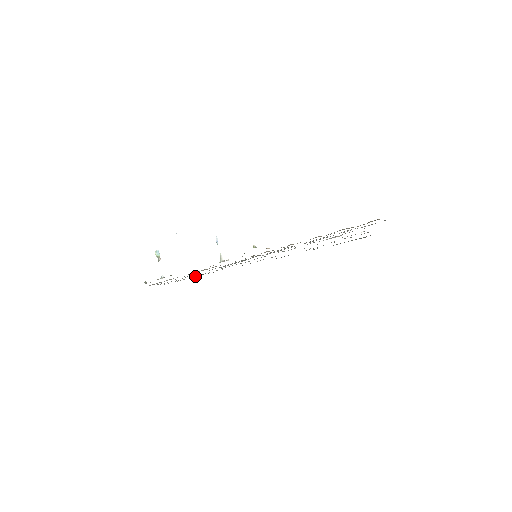
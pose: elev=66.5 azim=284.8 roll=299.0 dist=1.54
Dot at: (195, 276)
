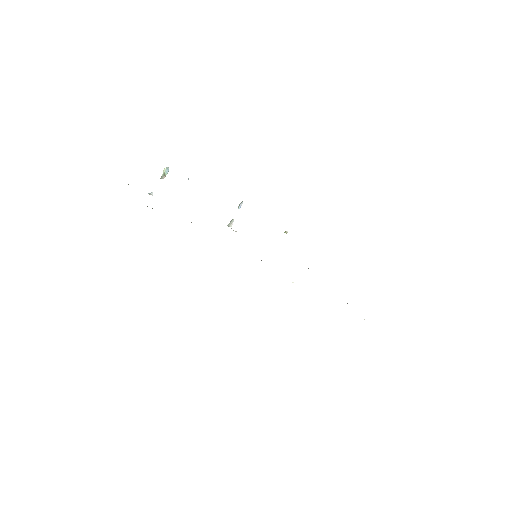
Dot at: occluded
